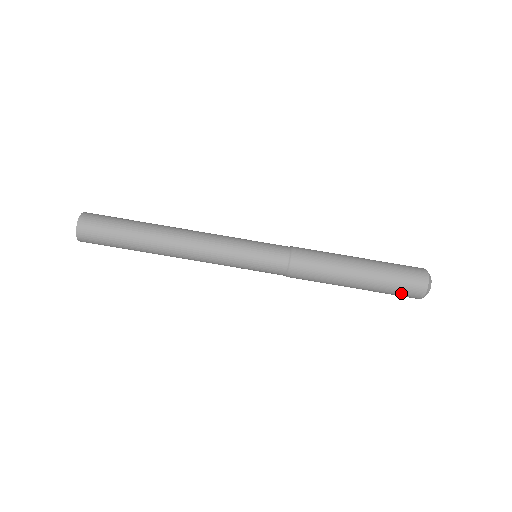
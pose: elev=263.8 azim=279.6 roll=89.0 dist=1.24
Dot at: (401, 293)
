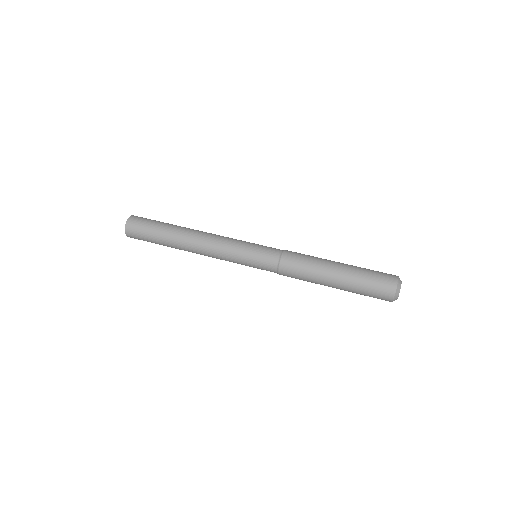
Dot at: (378, 276)
